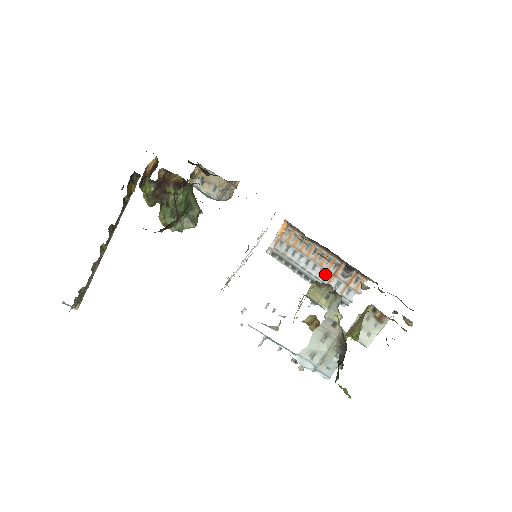
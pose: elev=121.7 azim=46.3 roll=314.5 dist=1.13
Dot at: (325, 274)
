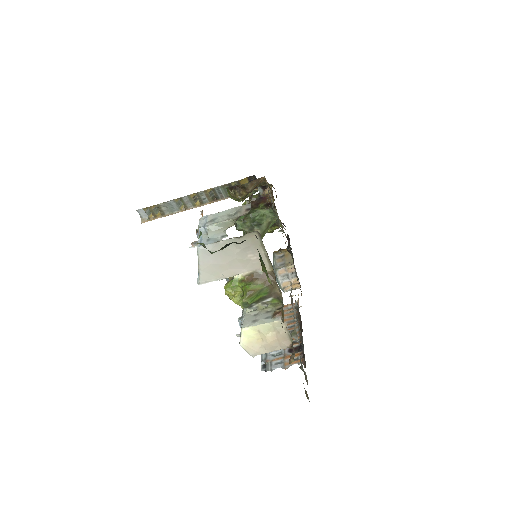
Dot at: occluded
